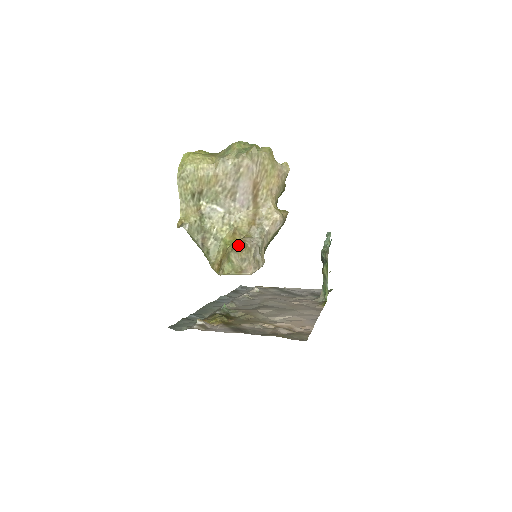
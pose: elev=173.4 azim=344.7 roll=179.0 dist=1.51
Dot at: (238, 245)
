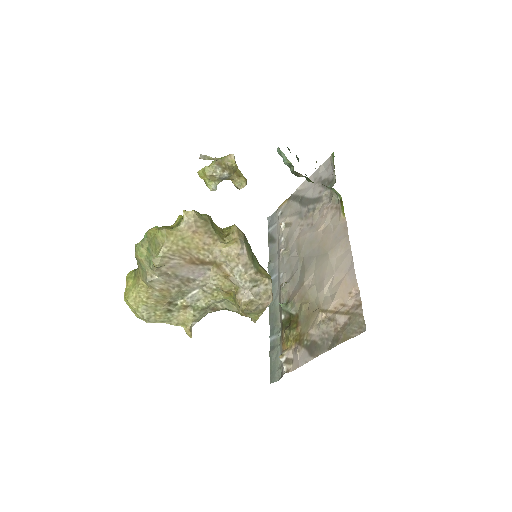
Dot at: occluded
